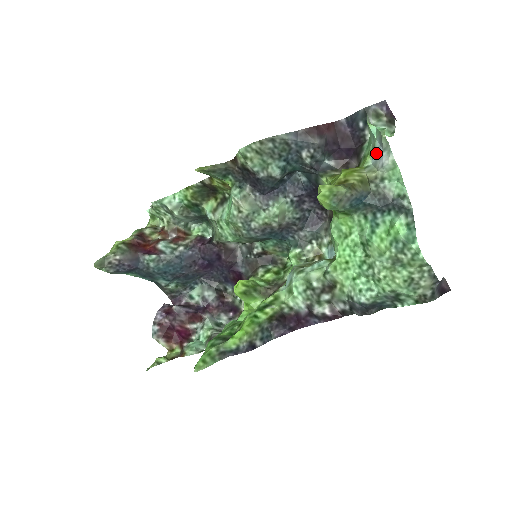
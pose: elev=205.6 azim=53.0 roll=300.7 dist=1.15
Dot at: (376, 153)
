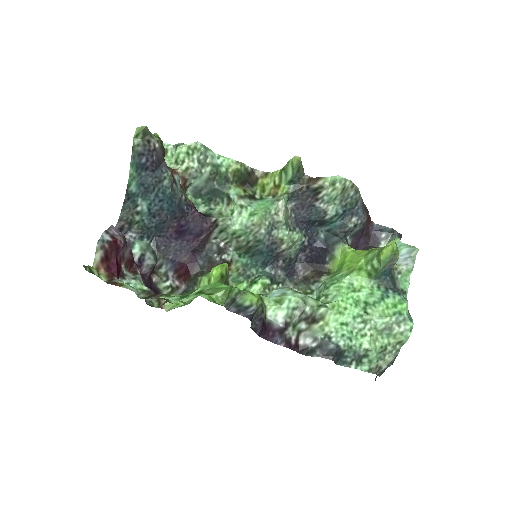
Dot at: (399, 256)
